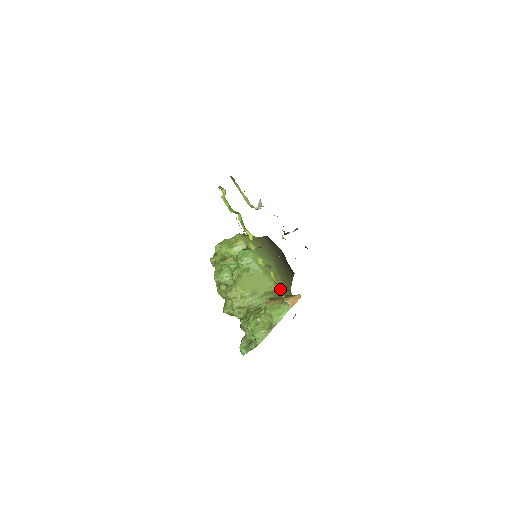
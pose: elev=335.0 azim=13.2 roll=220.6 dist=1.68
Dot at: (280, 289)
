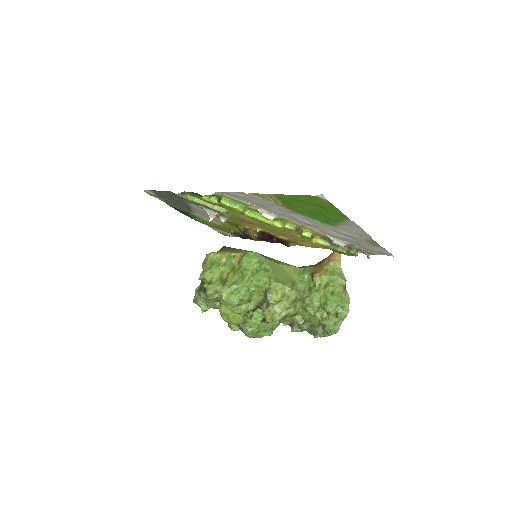
Dot at: (337, 248)
